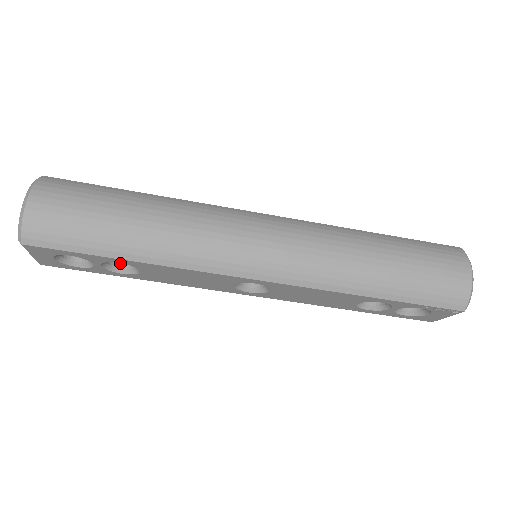
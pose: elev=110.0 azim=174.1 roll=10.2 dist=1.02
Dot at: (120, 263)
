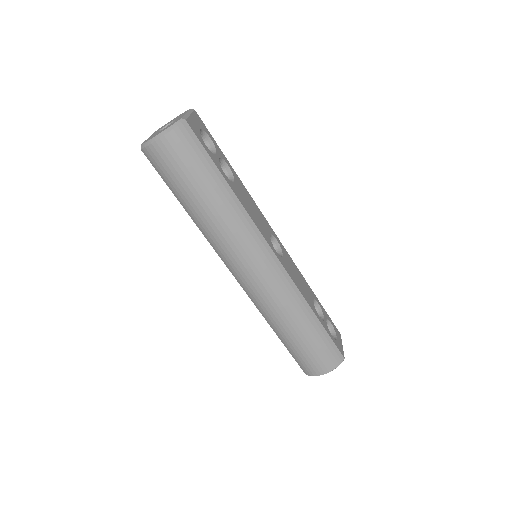
Dot at: occluded
